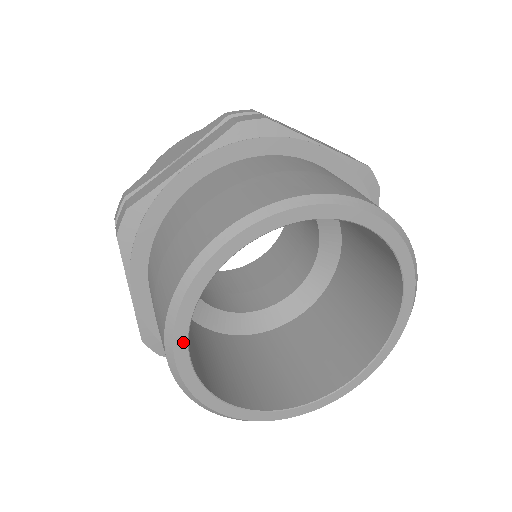
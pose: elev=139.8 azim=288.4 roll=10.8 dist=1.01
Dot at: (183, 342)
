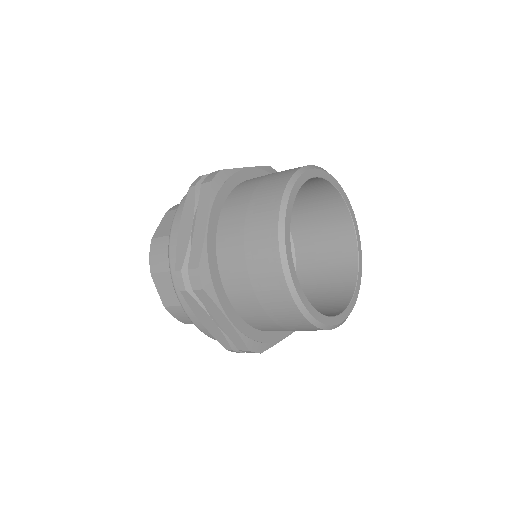
Dot at: (301, 291)
